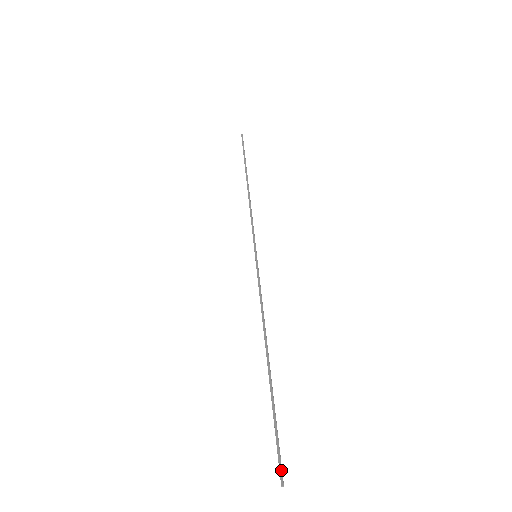
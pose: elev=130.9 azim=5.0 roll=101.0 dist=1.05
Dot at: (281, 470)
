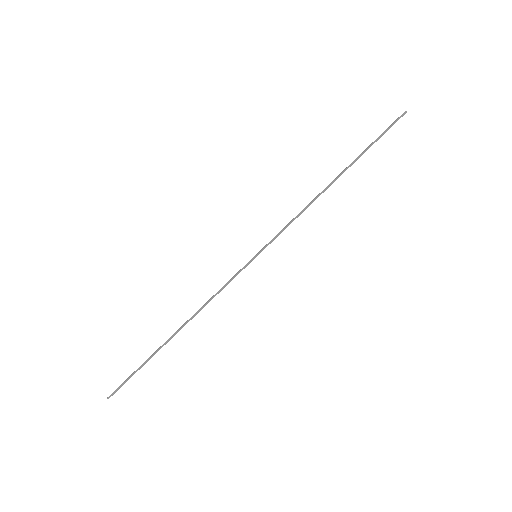
Dot at: occluded
